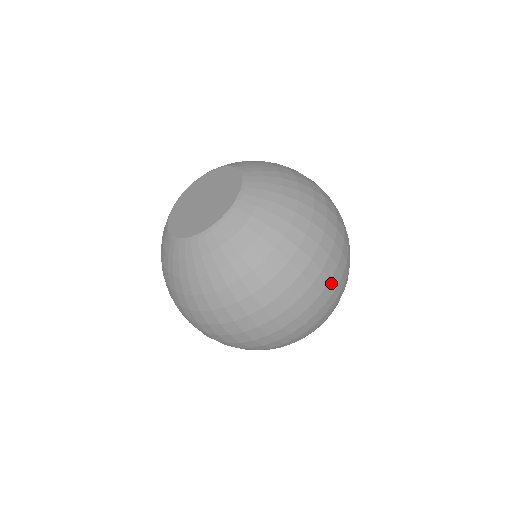
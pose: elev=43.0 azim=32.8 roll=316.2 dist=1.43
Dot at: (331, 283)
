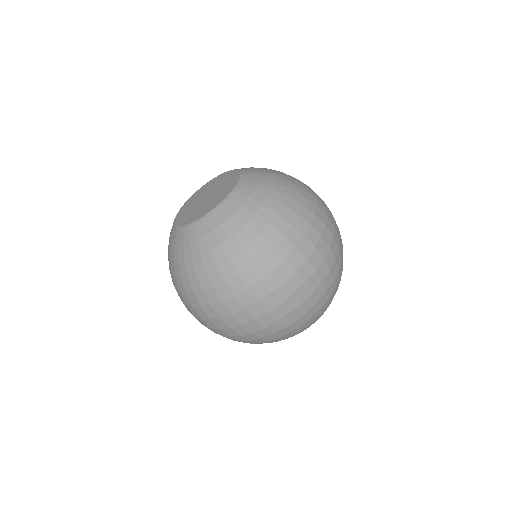
Dot at: occluded
